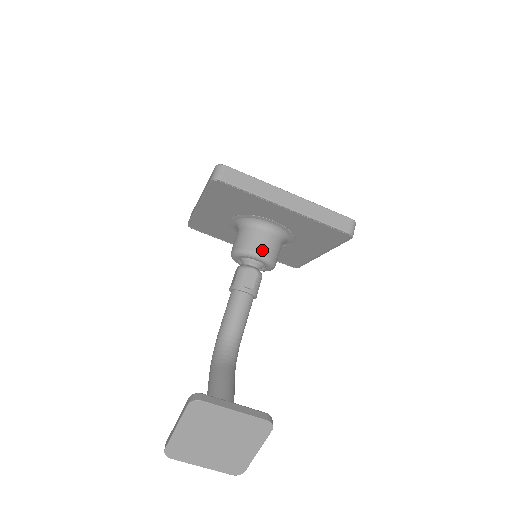
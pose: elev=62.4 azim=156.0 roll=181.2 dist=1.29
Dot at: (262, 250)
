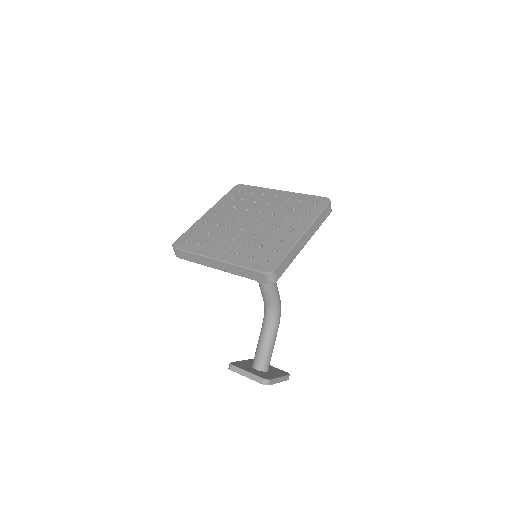
Dot at: occluded
